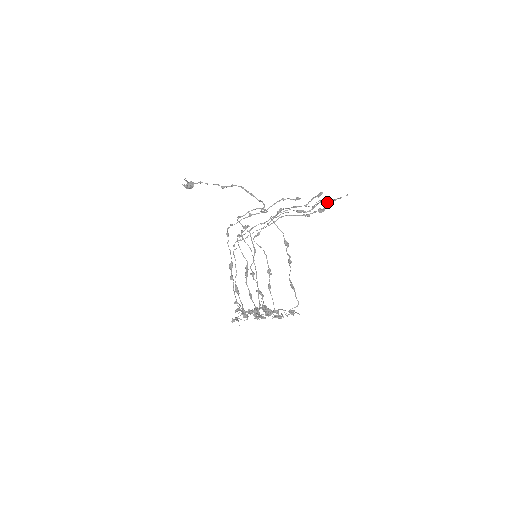
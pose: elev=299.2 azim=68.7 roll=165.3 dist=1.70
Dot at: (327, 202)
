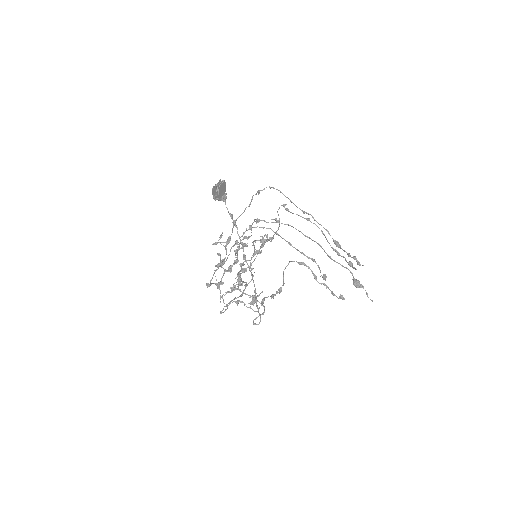
Dot at: (353, 283)
